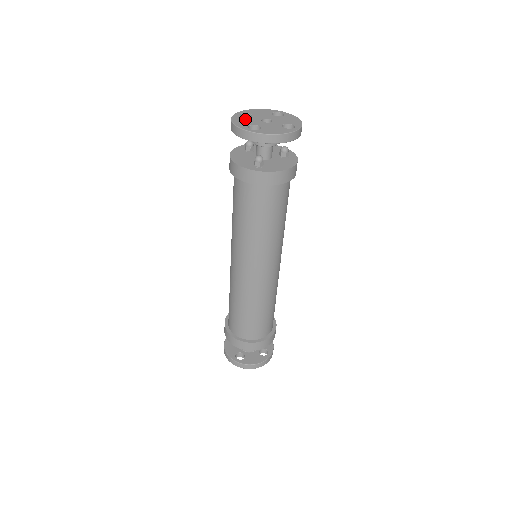
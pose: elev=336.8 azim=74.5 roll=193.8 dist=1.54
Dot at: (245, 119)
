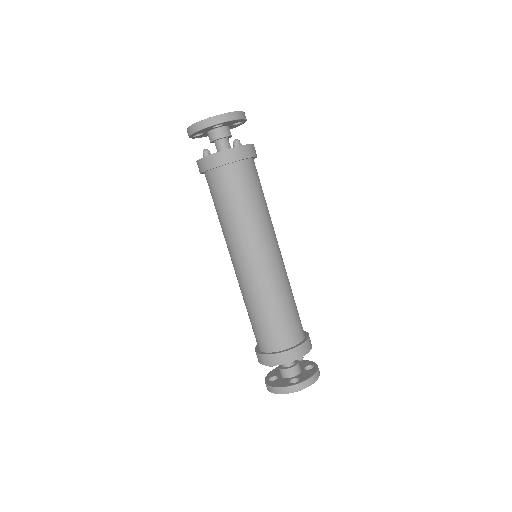
Dot at: occluded
